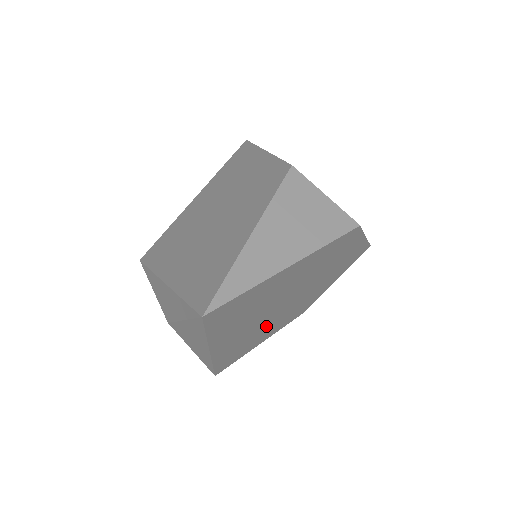
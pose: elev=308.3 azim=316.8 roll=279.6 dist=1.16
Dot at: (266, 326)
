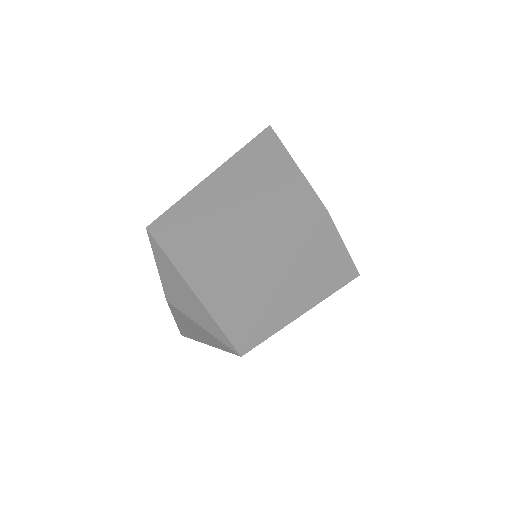
Dot at: occluded
